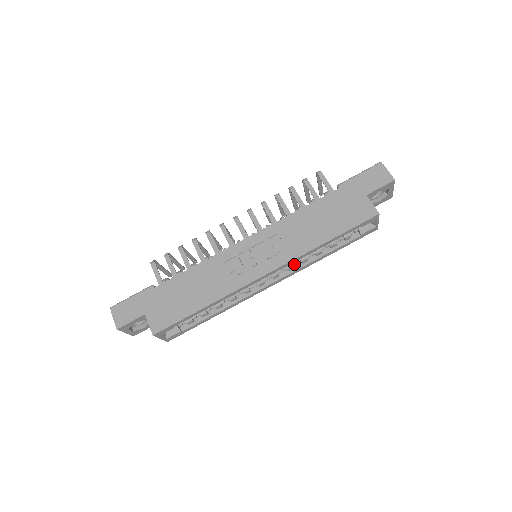
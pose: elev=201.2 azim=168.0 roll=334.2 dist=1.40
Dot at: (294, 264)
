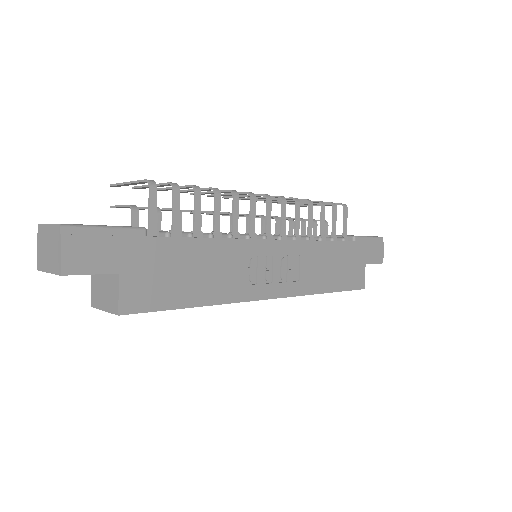
Dot at: occluded
